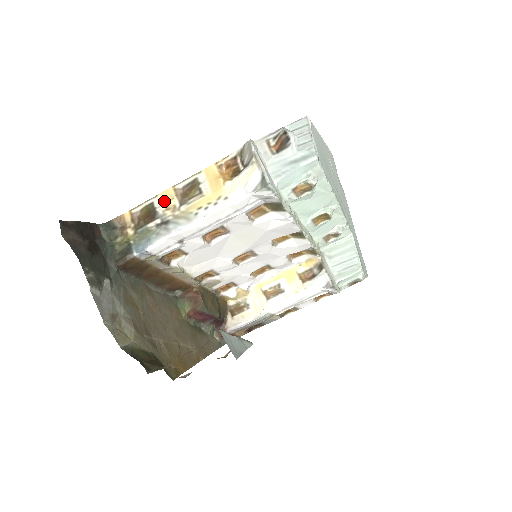
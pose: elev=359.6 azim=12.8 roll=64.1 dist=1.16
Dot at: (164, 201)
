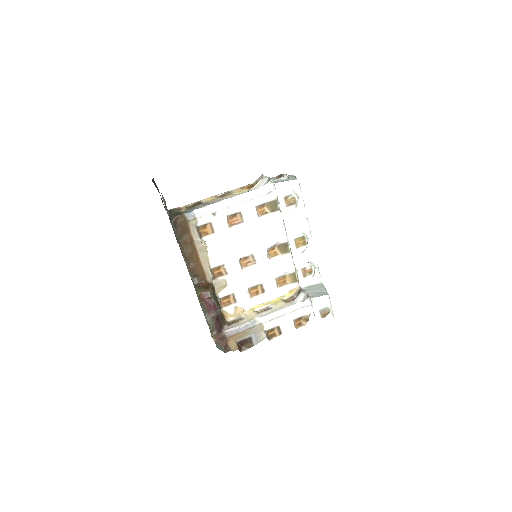
Dot at: (207, 200)
